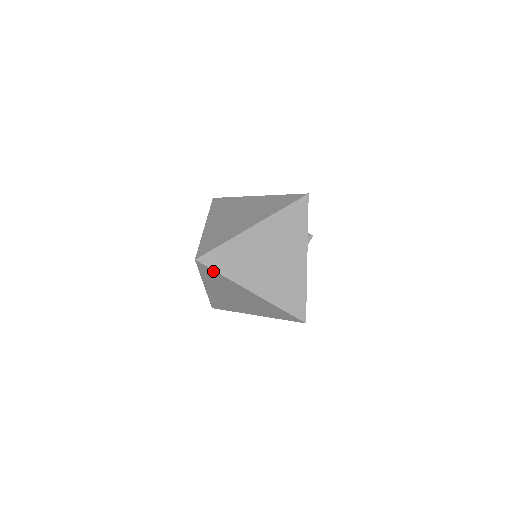
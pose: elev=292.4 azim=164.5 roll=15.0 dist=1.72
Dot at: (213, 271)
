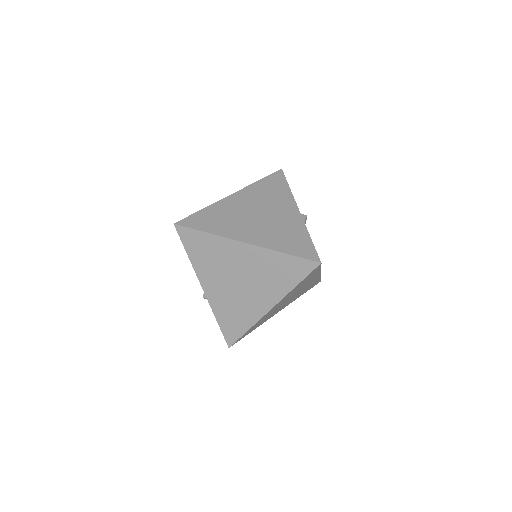
Dot at: (196, 232)
